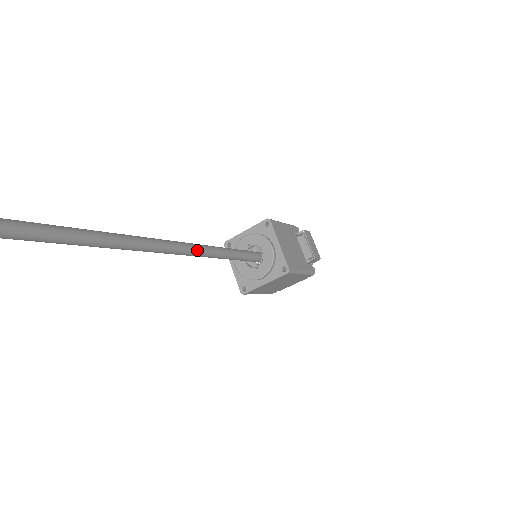
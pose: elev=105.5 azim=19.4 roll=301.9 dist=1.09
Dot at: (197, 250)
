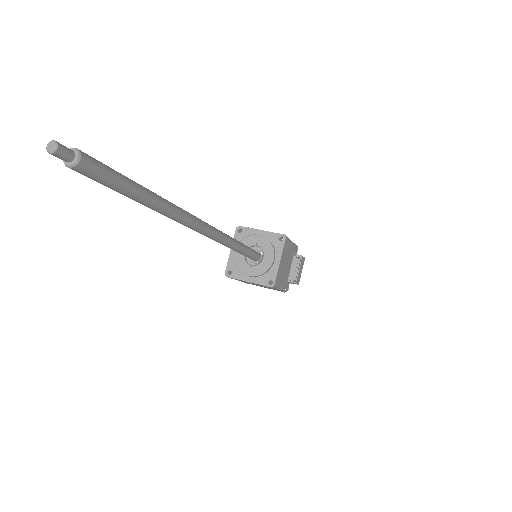
Dot at: (224, 241)
